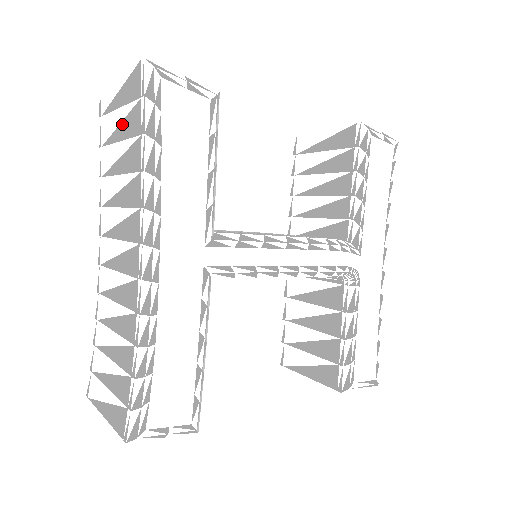
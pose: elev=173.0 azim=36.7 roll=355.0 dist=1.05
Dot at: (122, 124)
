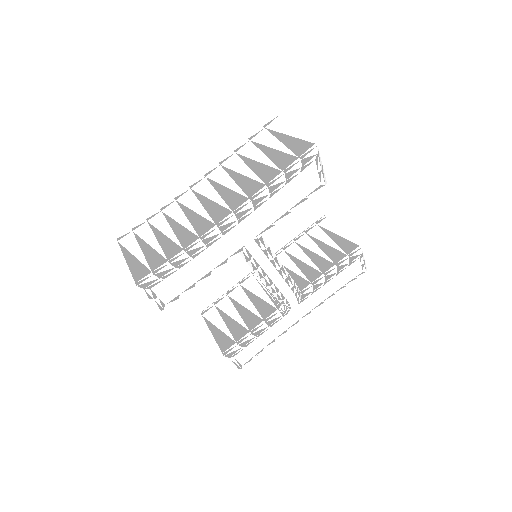
Dot at: (275, 151)
